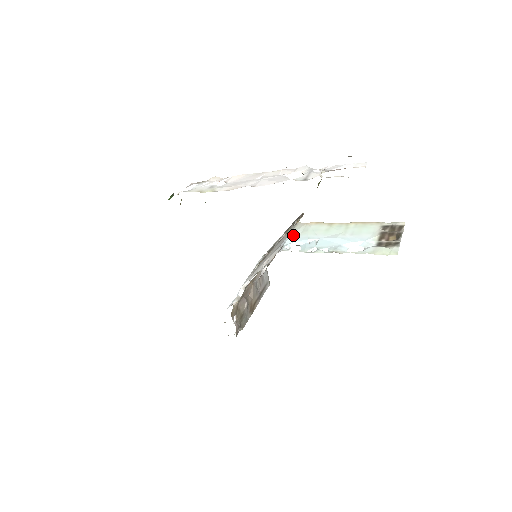
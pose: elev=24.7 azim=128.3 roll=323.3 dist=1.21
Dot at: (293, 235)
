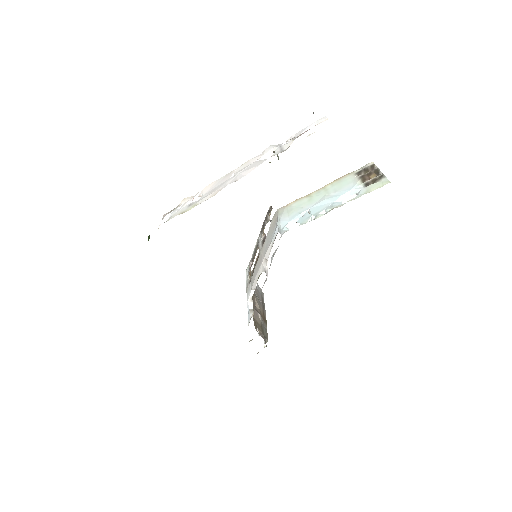
Dot at: (282, 219)
